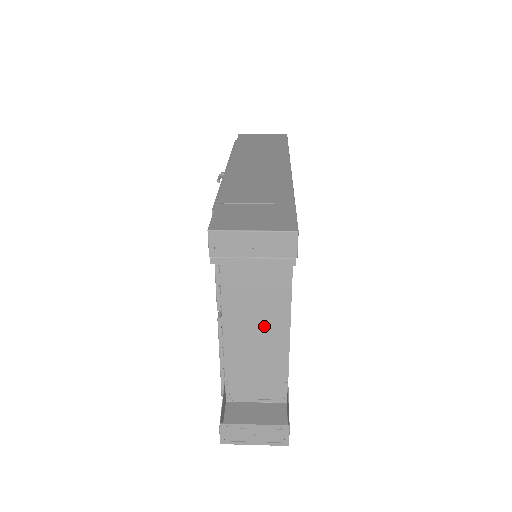
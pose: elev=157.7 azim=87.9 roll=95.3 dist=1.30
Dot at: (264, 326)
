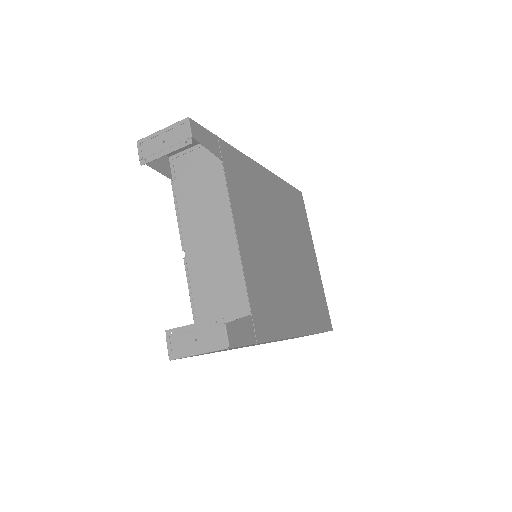
Dot at: (218, 253)
